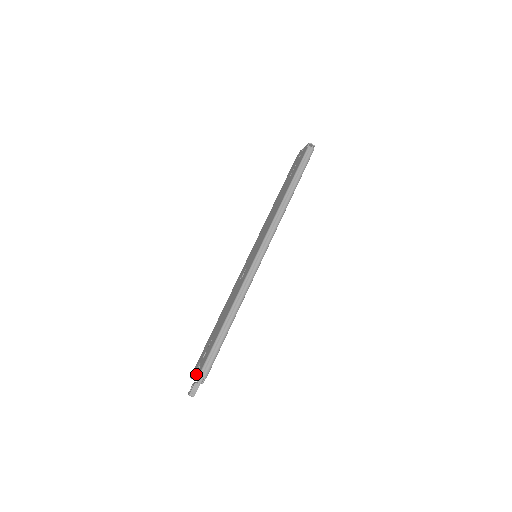
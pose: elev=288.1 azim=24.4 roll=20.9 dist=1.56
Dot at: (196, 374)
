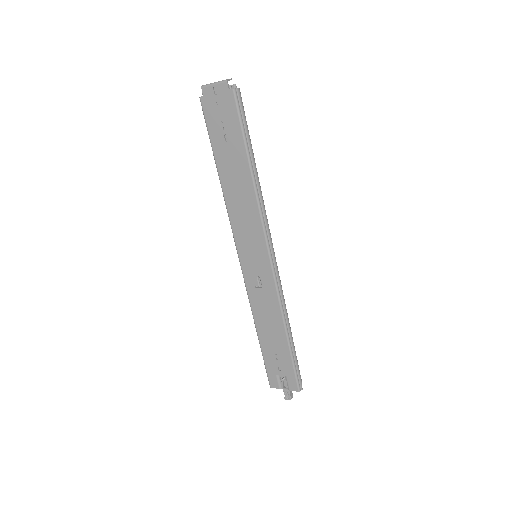
Dot at: (288, 386)
